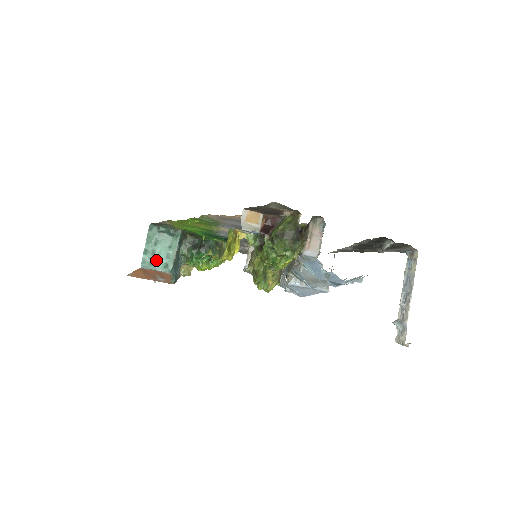
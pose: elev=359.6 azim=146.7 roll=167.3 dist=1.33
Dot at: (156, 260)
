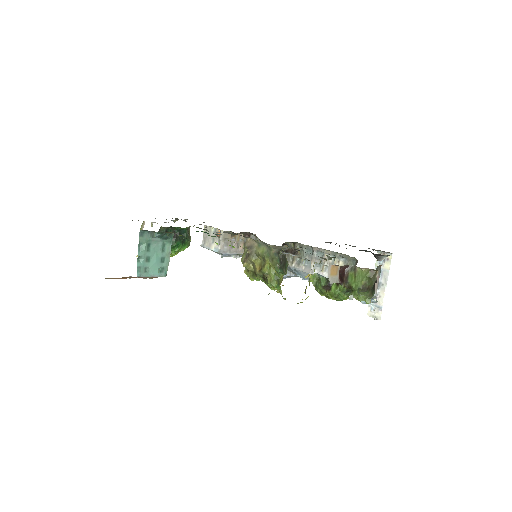
Dot at: (151, 266)
